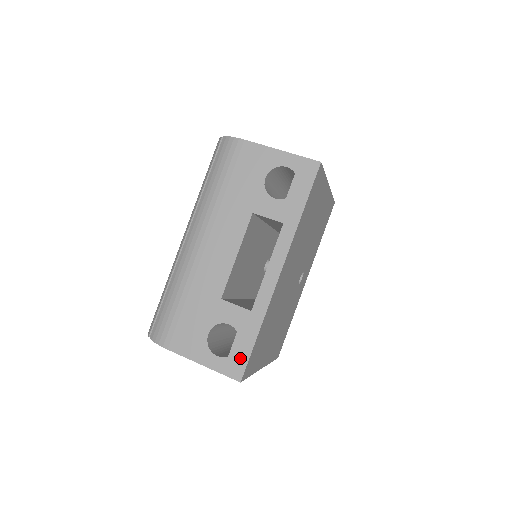
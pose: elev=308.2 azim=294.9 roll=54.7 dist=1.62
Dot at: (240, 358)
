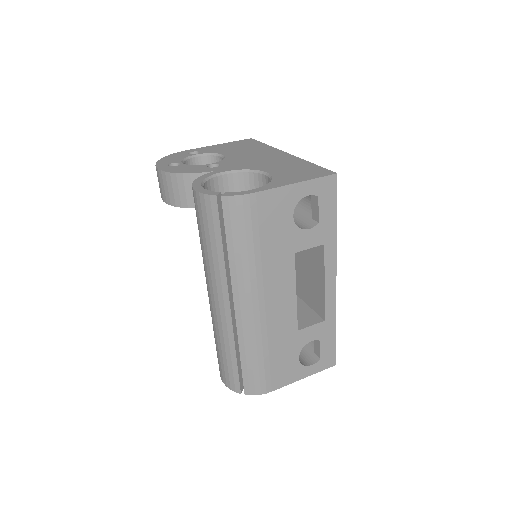
Dot at: (329, 353)
